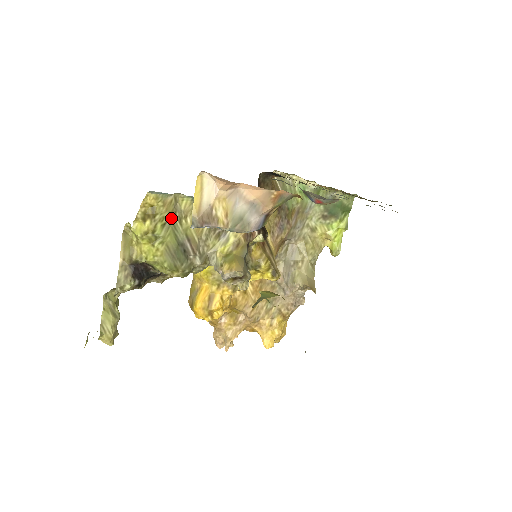
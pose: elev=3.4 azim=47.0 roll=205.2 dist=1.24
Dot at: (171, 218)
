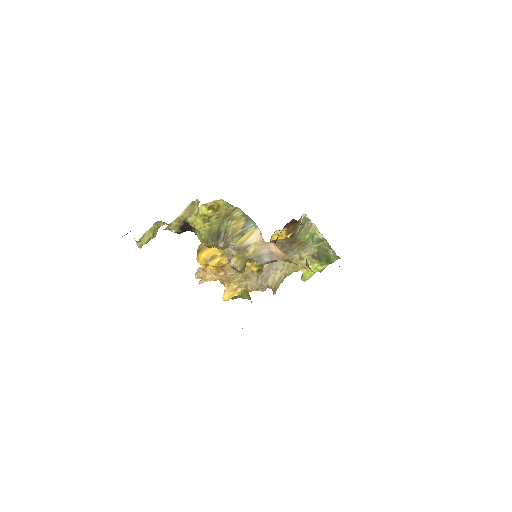
Dot at: (224, 216)
